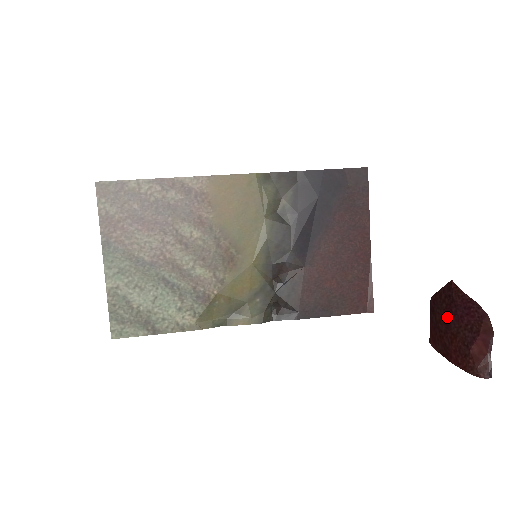
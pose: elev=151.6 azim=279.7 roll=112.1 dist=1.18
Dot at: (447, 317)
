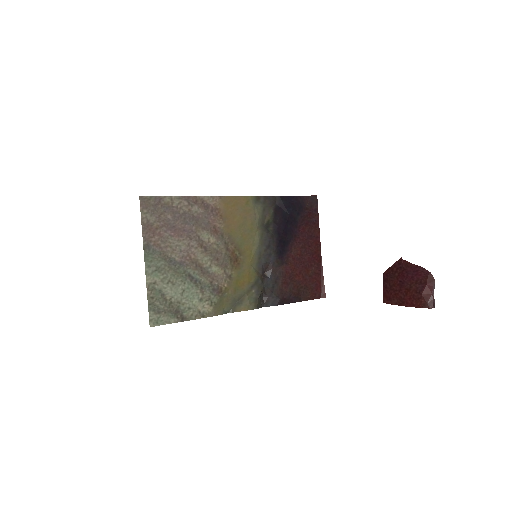
Dot at: (400, 280)
